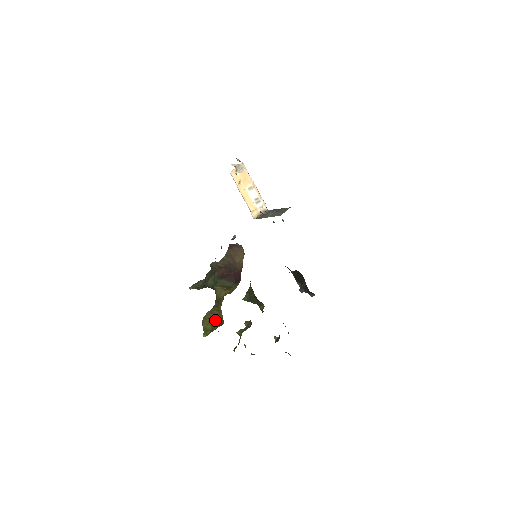
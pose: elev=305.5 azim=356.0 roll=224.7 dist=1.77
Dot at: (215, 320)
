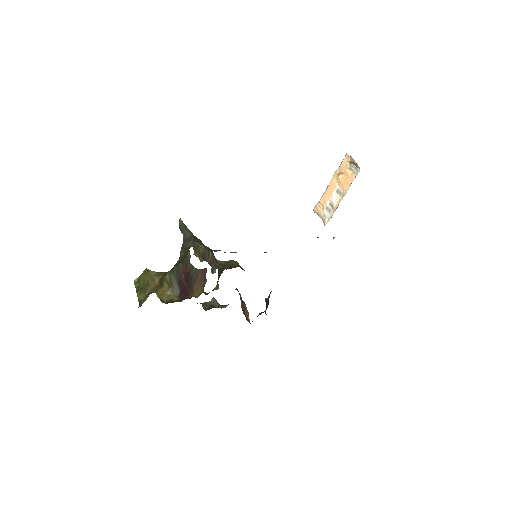
Dot at: (145, 290)
